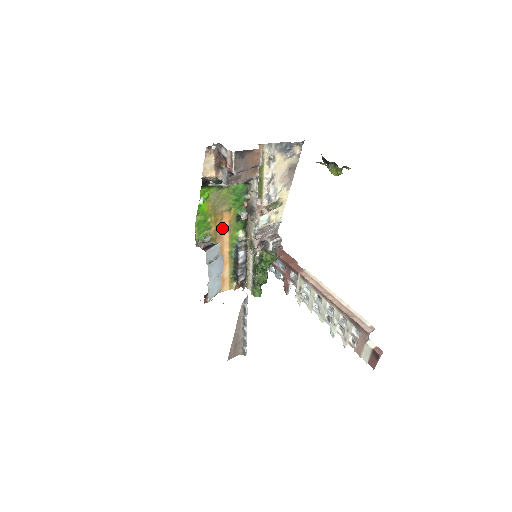
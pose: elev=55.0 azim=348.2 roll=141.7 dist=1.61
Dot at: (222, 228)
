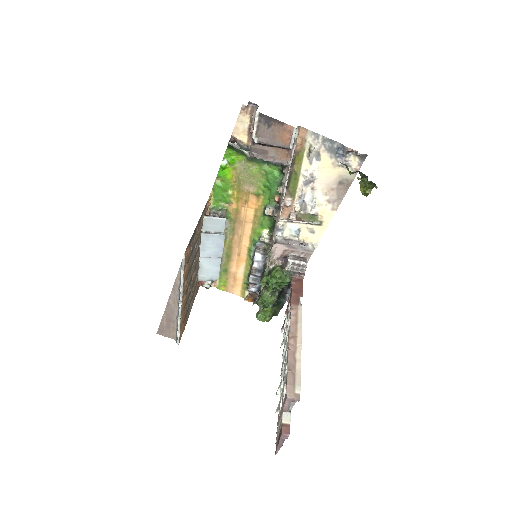
Dot at: (246, 213)
